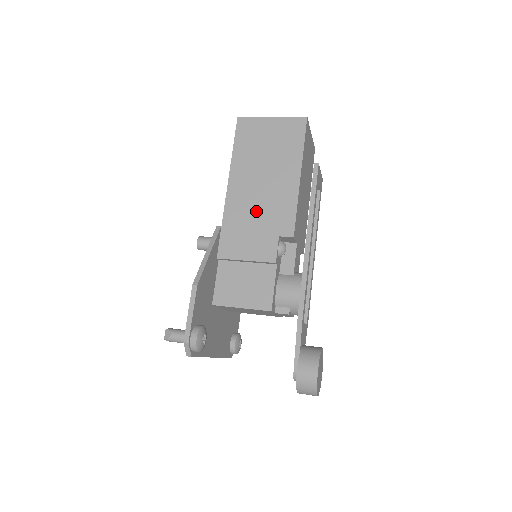
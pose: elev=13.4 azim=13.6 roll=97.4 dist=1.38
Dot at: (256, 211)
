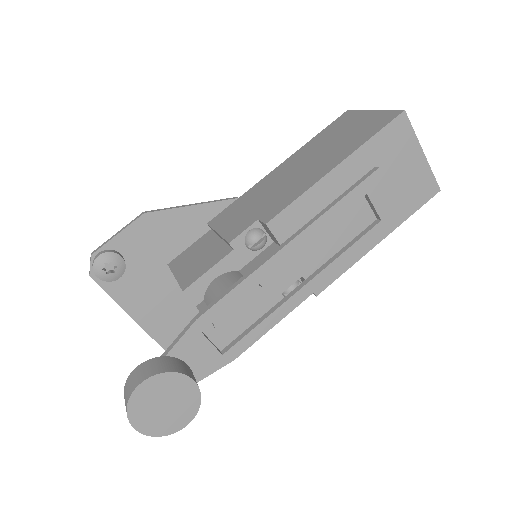
Dot at: (270, 191)
